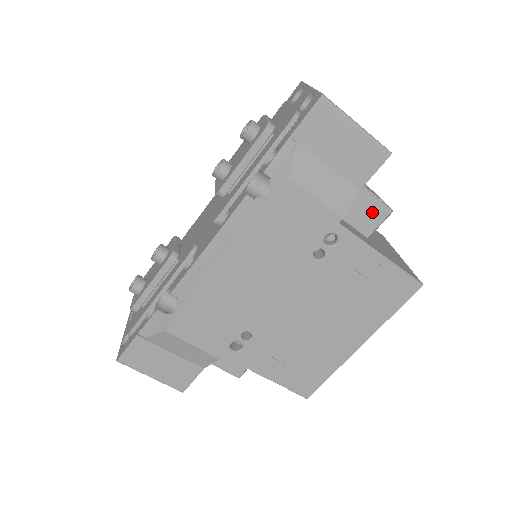
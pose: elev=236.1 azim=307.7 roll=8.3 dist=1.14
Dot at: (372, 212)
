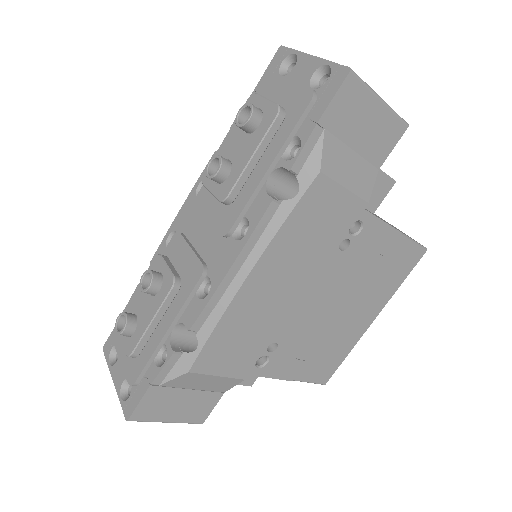
Dot at: (379, 187)
